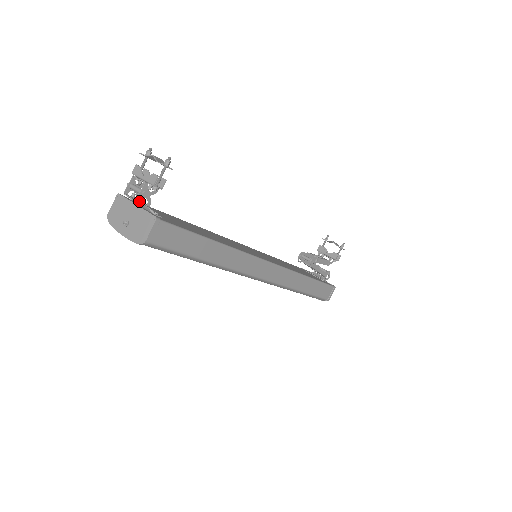
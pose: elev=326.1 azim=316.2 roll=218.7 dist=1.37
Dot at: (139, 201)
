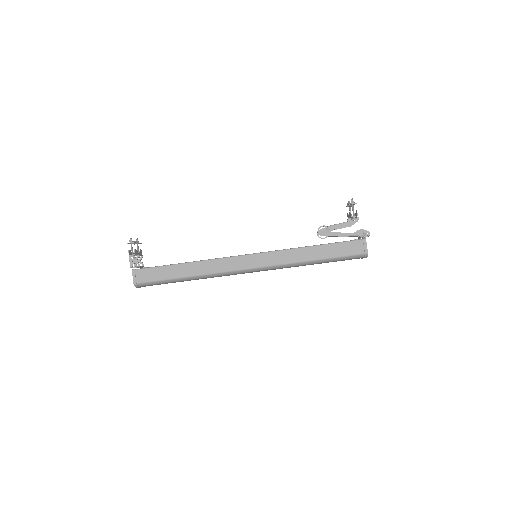
Dot at: (132, 267)
